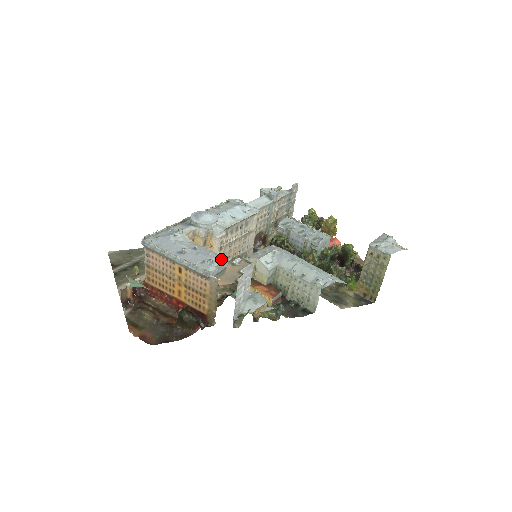
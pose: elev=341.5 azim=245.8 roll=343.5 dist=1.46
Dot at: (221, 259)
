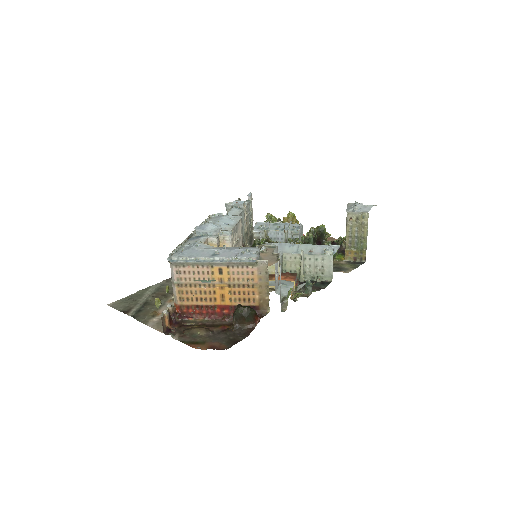
Dot at: (253, 248)
